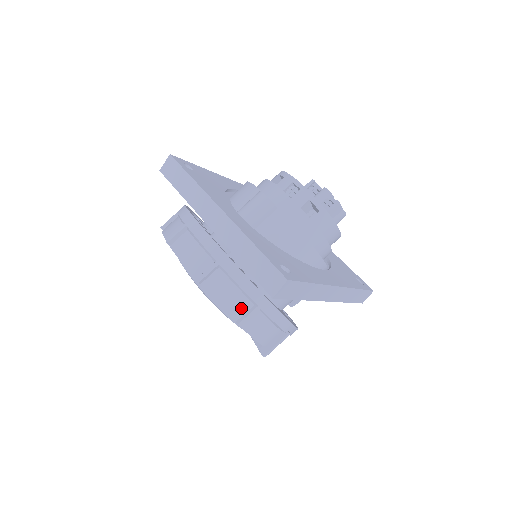
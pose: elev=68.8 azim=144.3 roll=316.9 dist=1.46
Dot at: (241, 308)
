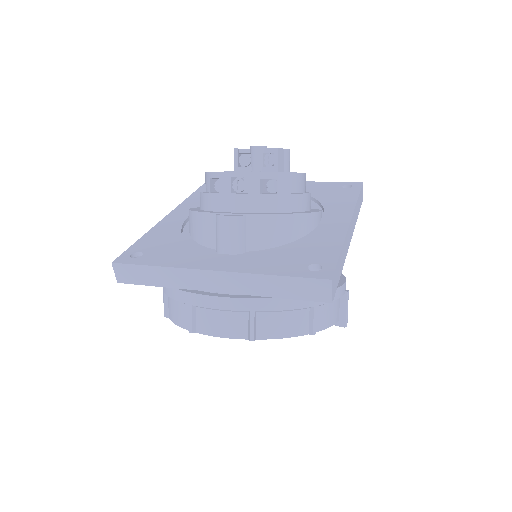
Dot at: (303, 321)
